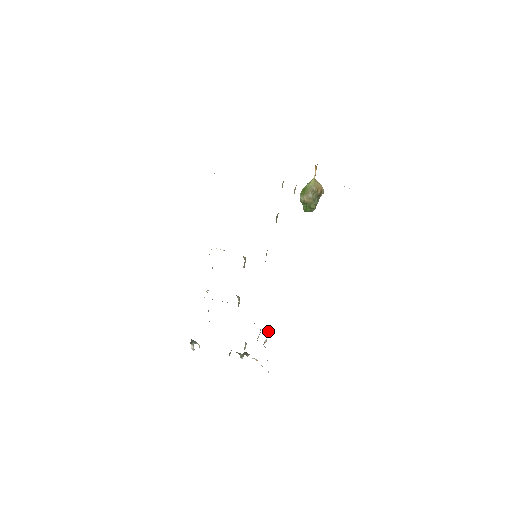
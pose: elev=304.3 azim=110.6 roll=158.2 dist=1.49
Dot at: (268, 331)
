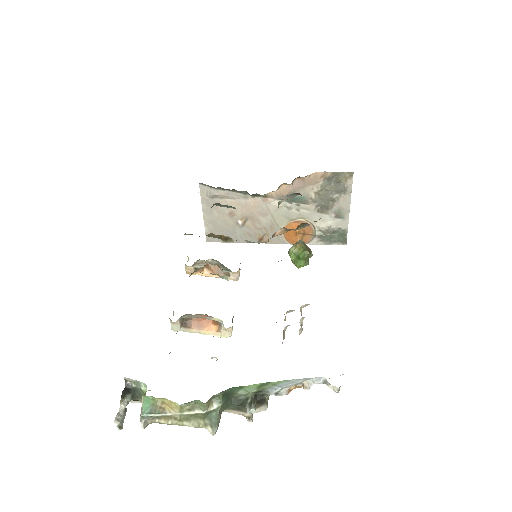
Dot at: (301, 309)
